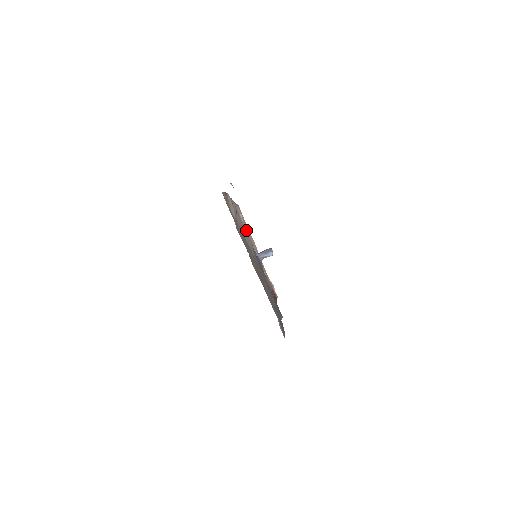
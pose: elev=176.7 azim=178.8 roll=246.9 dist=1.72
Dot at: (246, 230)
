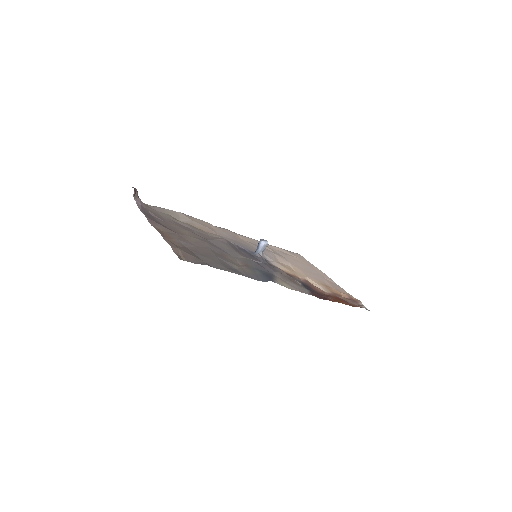
Dot at: occluded
